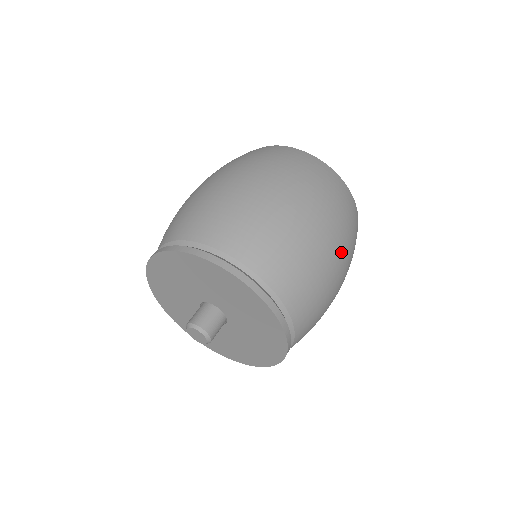
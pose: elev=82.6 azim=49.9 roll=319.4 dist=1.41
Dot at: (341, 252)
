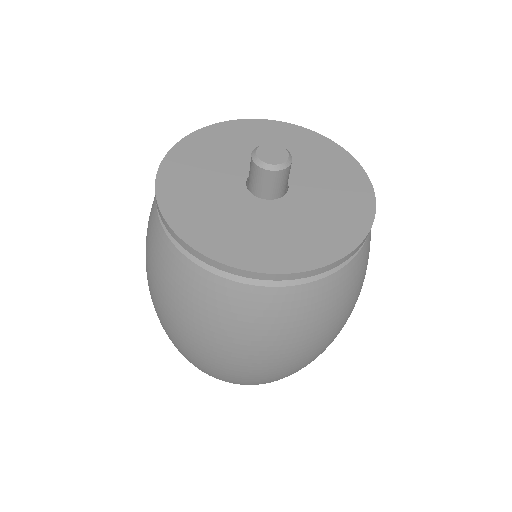
Dot at: occluded
